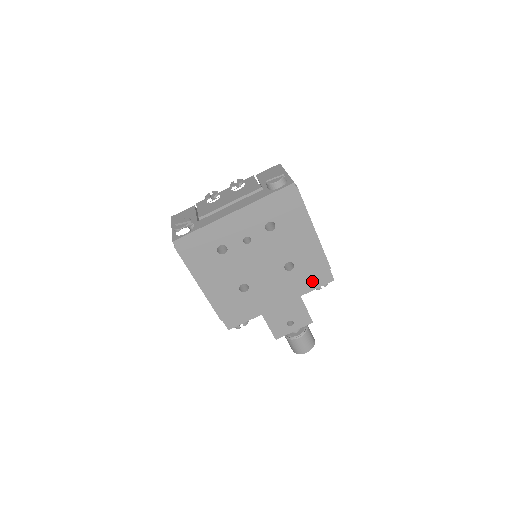
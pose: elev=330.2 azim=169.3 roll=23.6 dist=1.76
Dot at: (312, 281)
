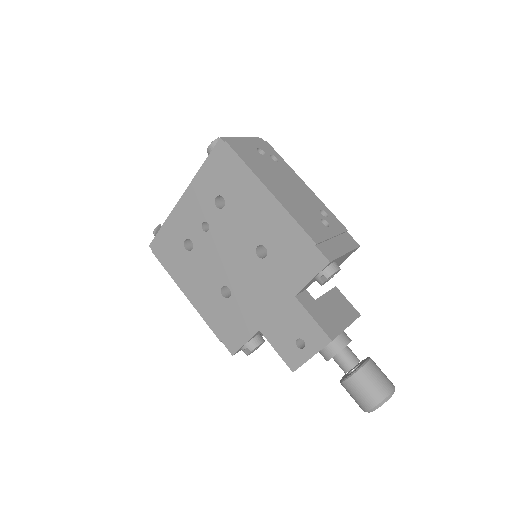
Dot at: (299, 269)
